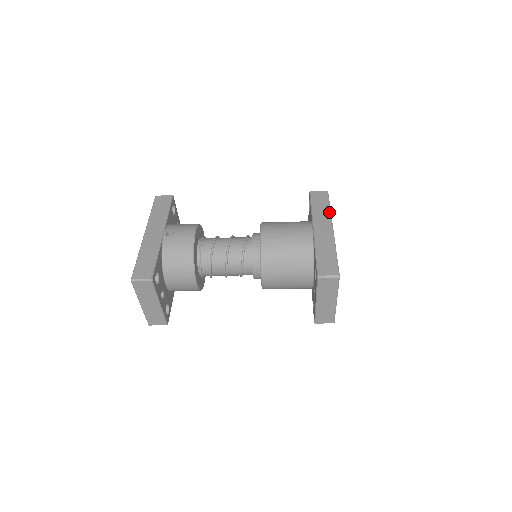
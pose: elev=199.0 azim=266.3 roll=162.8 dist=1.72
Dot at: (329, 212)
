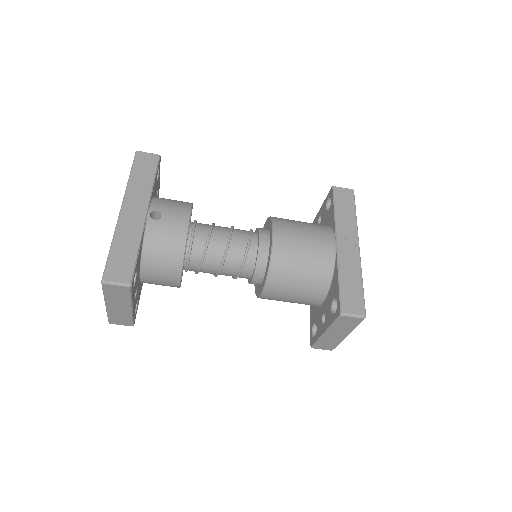
Dot at: (355, 222)
